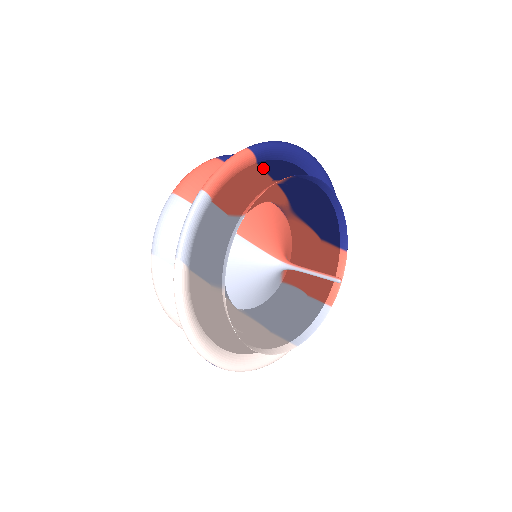
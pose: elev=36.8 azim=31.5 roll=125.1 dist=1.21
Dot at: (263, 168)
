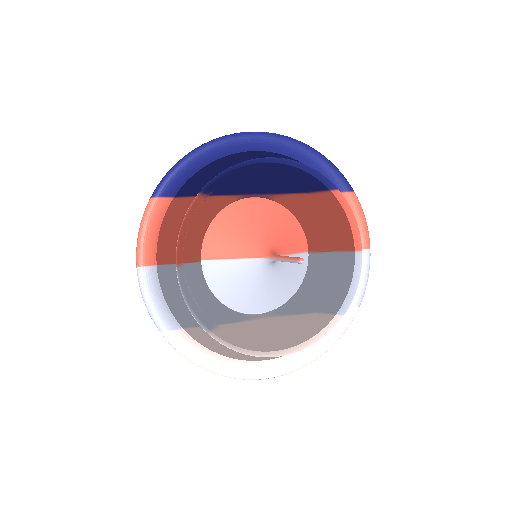
Dot at: (184, 196)
